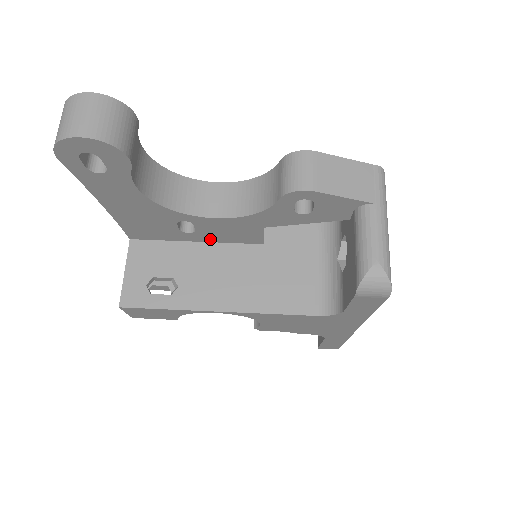
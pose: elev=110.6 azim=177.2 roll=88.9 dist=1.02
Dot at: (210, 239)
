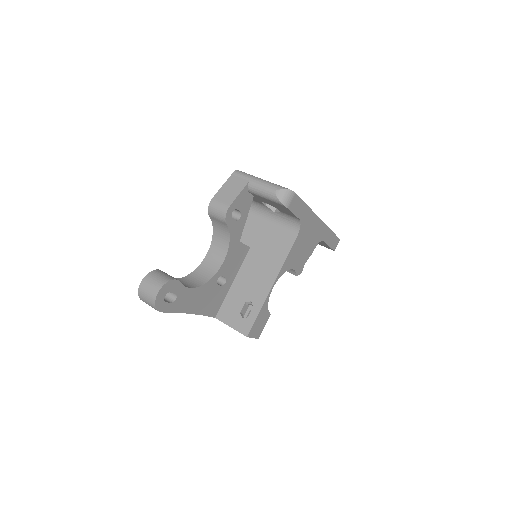
Dot at: (234, 274)
